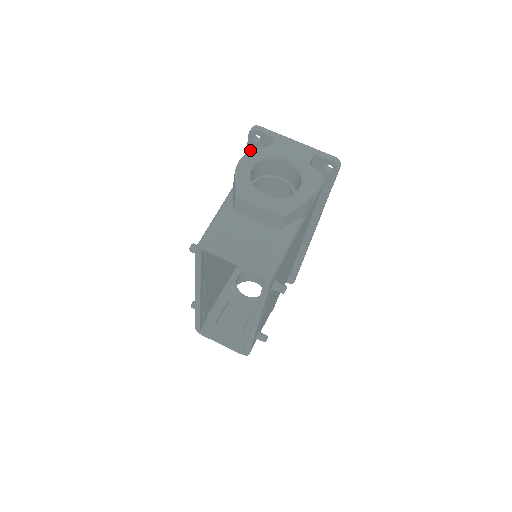
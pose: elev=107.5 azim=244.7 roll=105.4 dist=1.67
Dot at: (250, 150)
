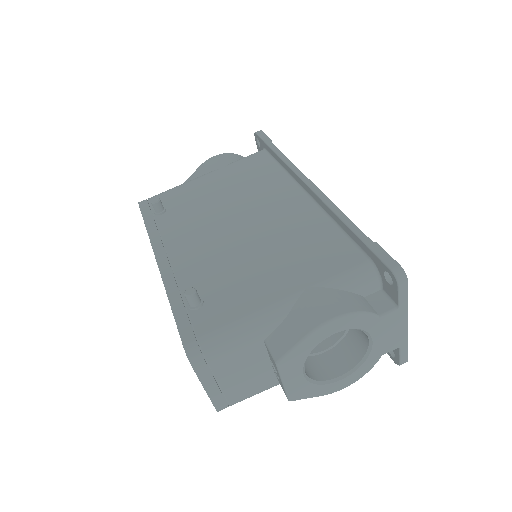
Dot at: (372, 255)
